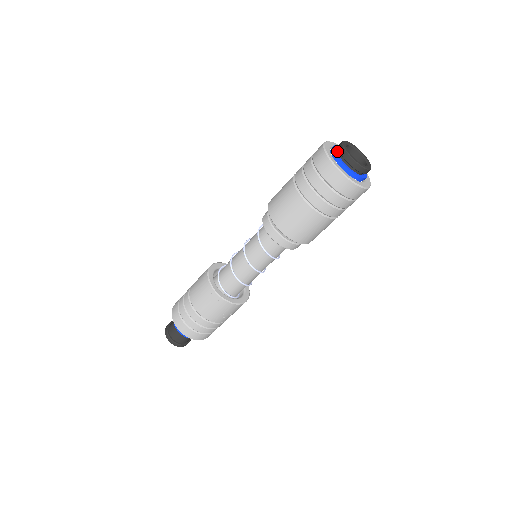
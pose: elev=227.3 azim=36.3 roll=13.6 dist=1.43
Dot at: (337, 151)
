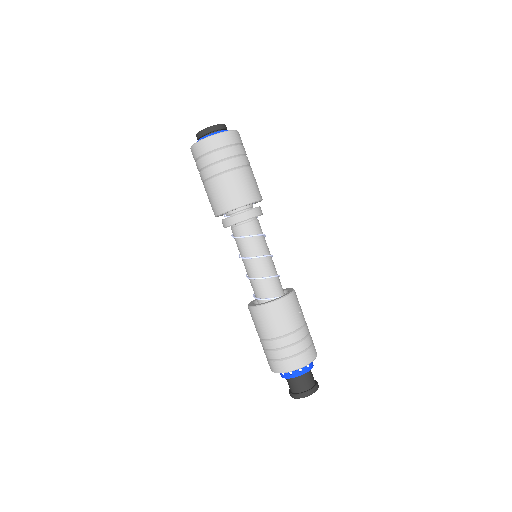
Dot at: occluded
